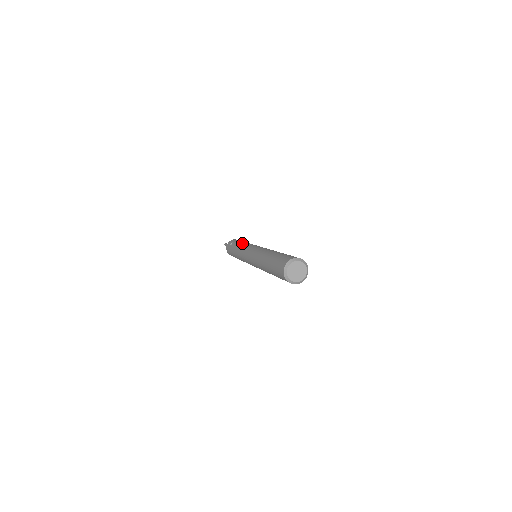
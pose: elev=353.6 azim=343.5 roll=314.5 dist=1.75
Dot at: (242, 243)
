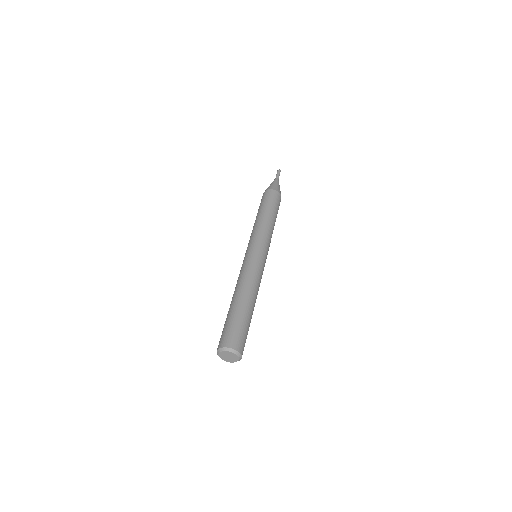
Dot at: (254, 224)
